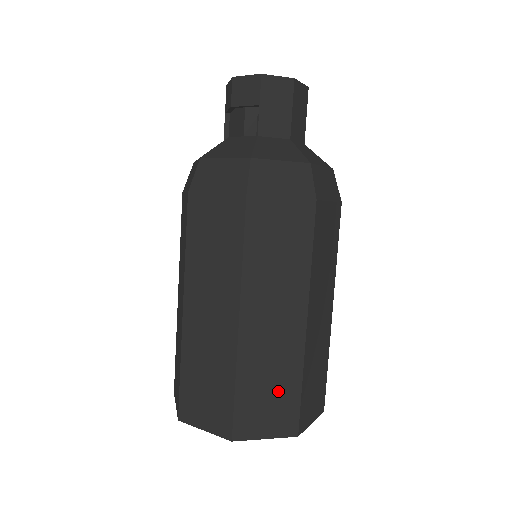
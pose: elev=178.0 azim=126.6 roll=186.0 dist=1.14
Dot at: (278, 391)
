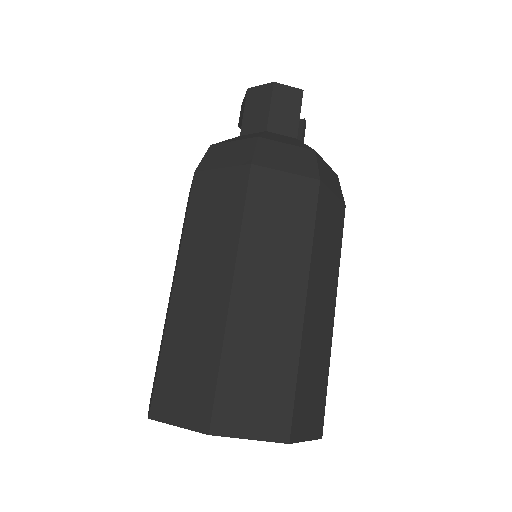
Dot at: (196, 368)
